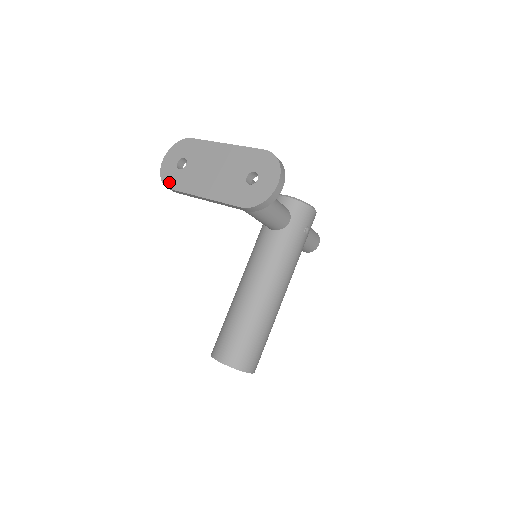
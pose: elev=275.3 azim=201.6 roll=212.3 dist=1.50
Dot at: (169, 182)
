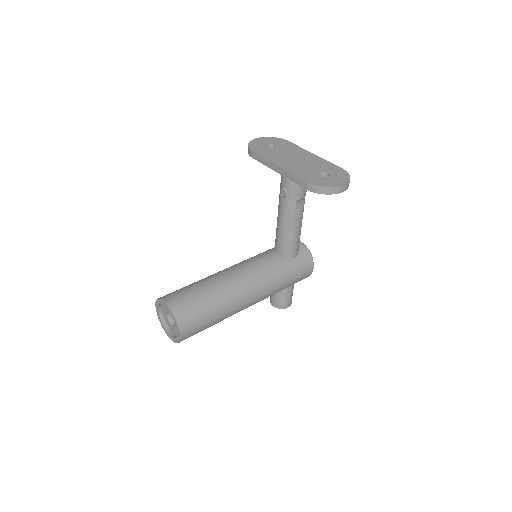
Dot at: (254, 148)
